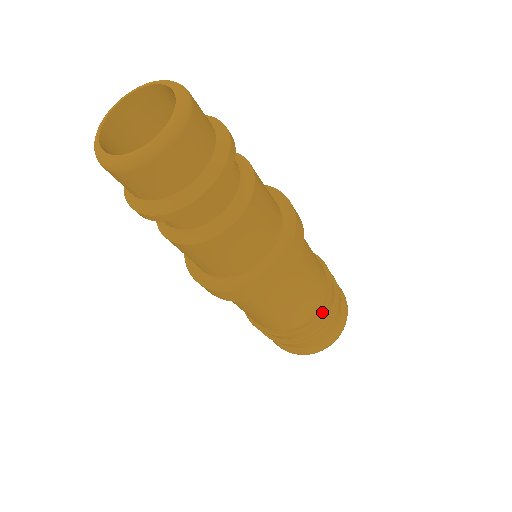
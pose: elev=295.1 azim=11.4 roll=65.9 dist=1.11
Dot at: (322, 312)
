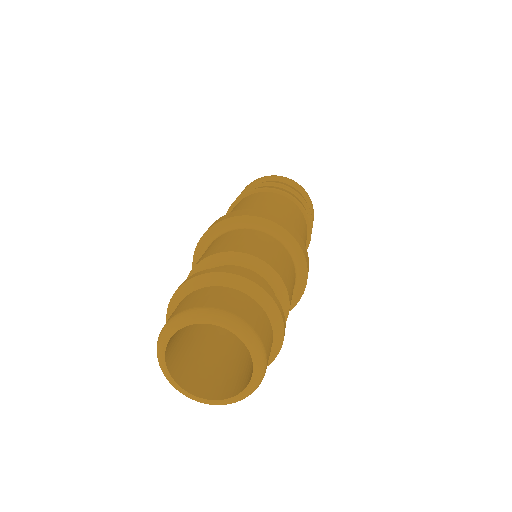
Dot at: occluded
